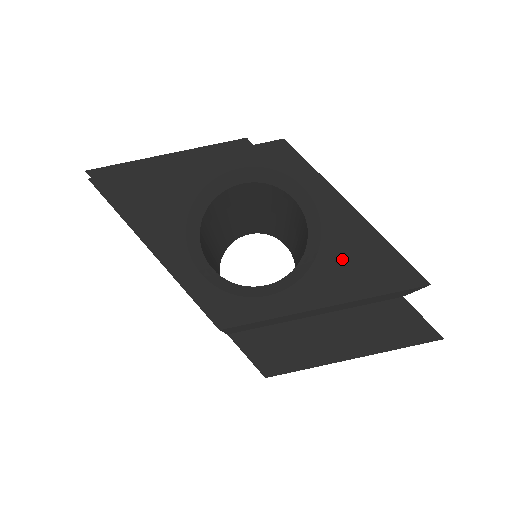
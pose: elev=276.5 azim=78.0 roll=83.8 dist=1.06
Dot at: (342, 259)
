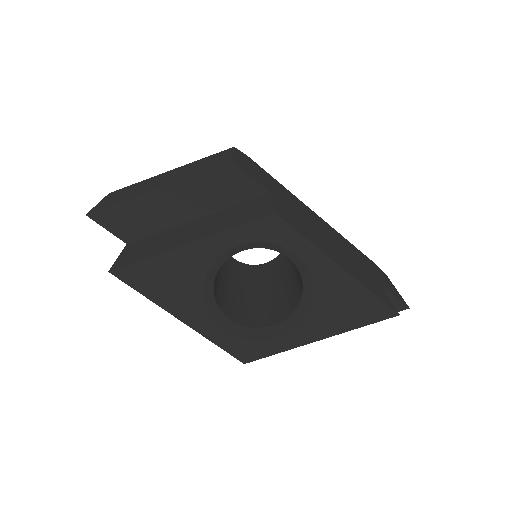
Dot at: (332, 306)
